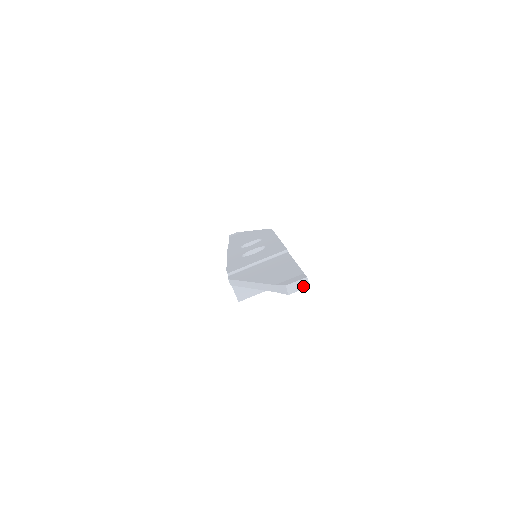
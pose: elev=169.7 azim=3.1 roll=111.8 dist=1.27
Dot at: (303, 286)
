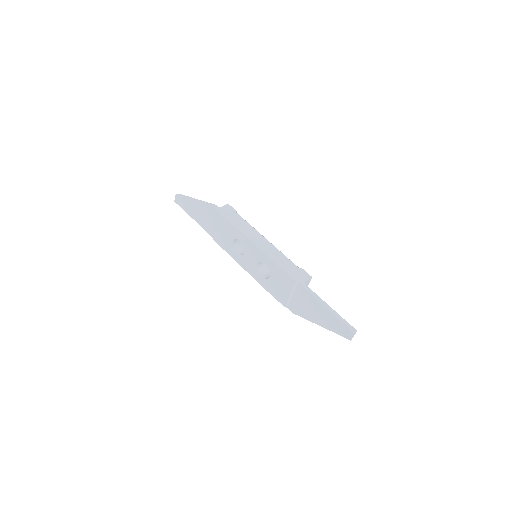
Dot at: (355, 333)
